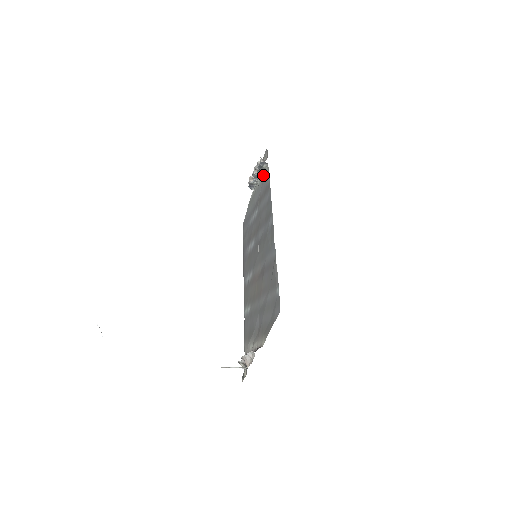
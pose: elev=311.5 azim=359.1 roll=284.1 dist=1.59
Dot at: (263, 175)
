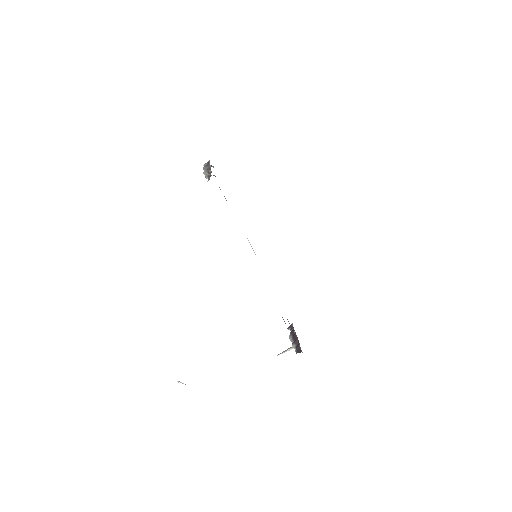
Dot at: occluded
